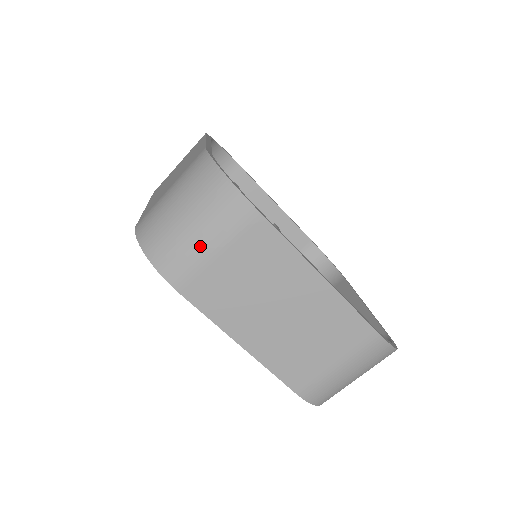
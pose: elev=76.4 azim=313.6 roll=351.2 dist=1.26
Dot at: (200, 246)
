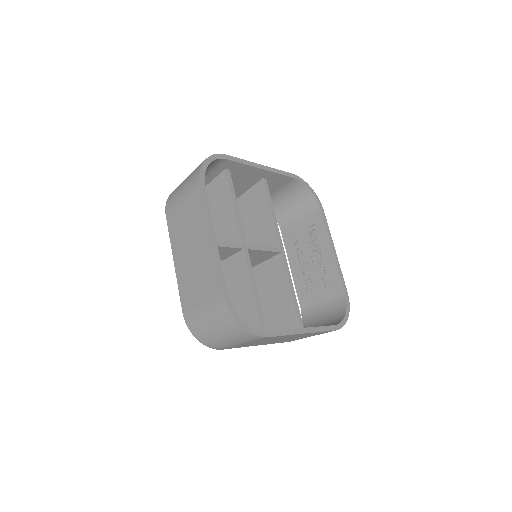
Dot at: (232, 344)
